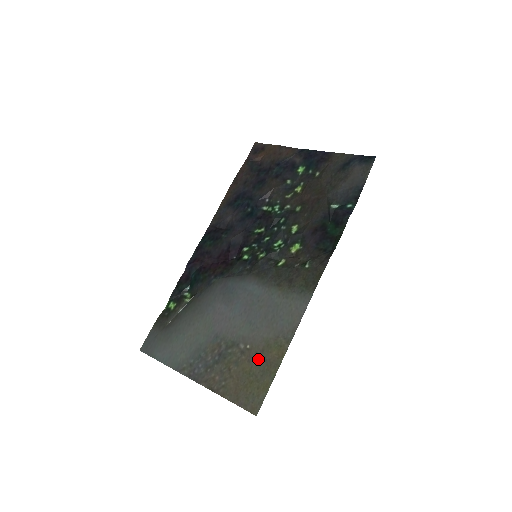
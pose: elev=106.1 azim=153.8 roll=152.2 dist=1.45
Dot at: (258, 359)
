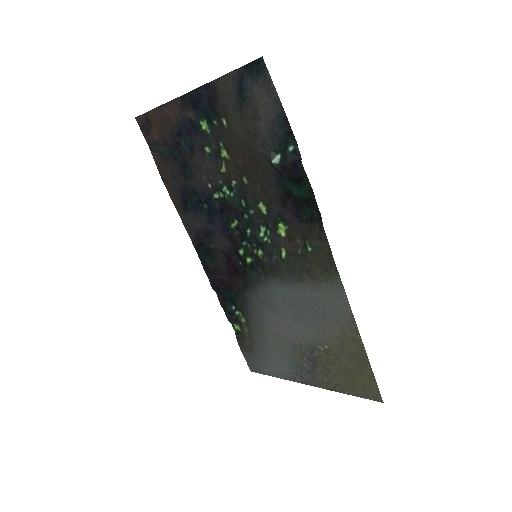
Dot at: (344, 356)
